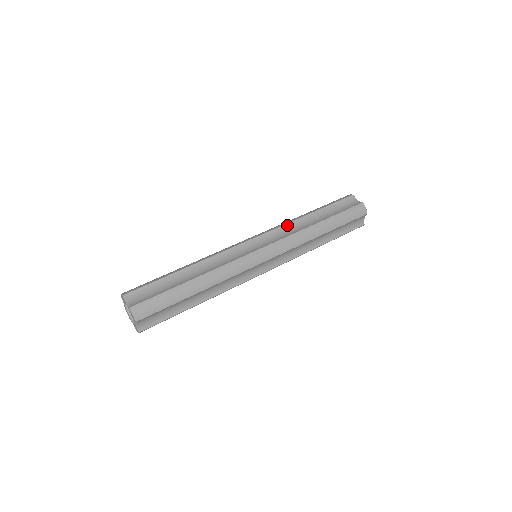
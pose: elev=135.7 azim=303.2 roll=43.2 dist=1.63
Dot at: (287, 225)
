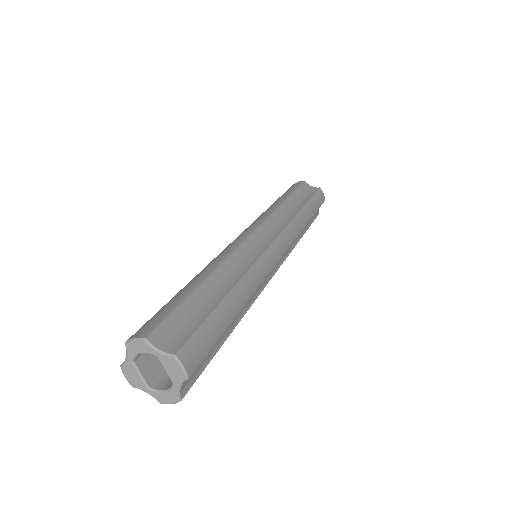
Dot at: (275, 213)
